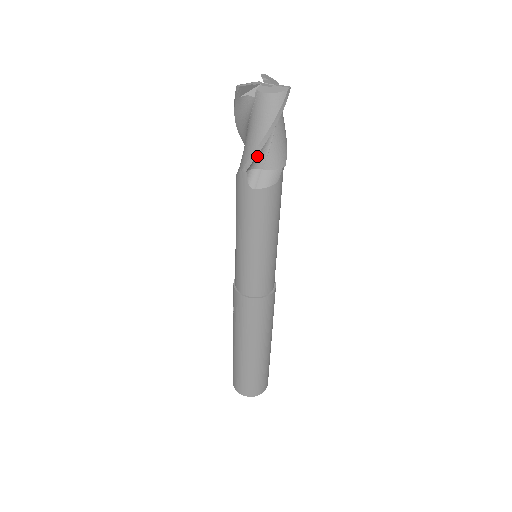
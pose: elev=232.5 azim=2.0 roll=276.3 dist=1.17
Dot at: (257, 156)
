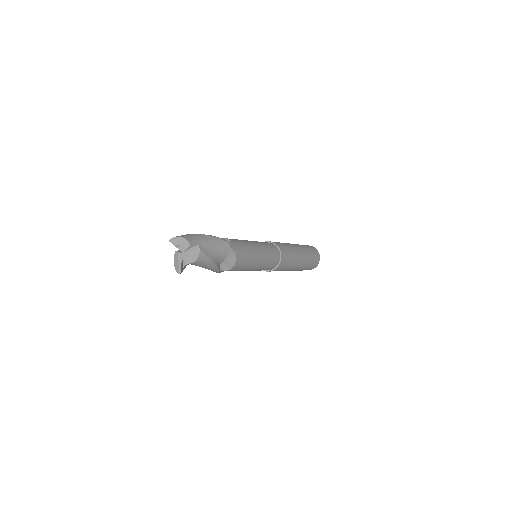
Dot at: (217, 265)
